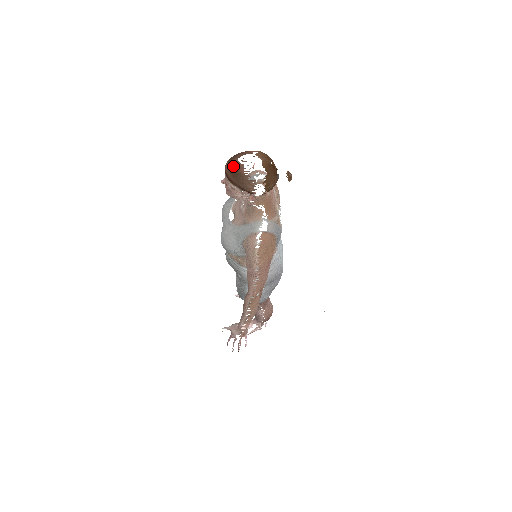
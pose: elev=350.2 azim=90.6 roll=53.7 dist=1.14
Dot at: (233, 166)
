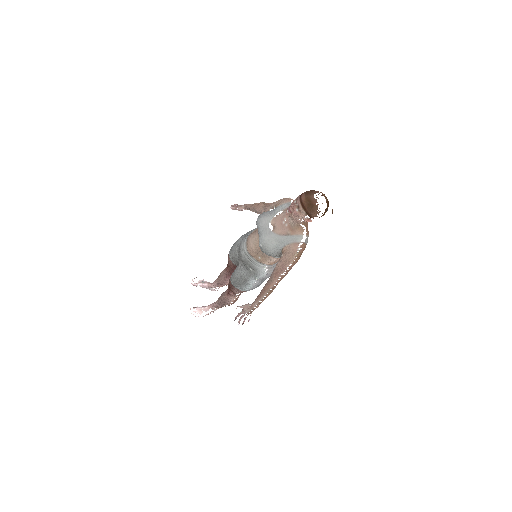
Dot at: (310, 199)
